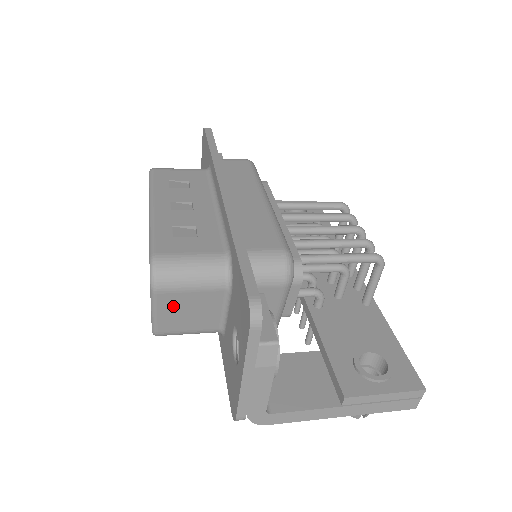
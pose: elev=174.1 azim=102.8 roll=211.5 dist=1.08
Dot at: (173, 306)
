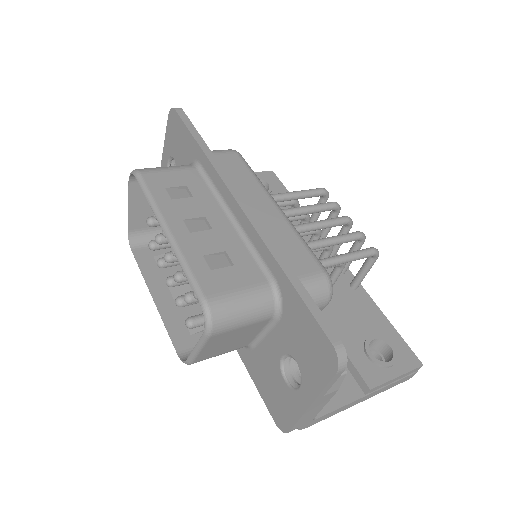
Dot at: (219, 341)
